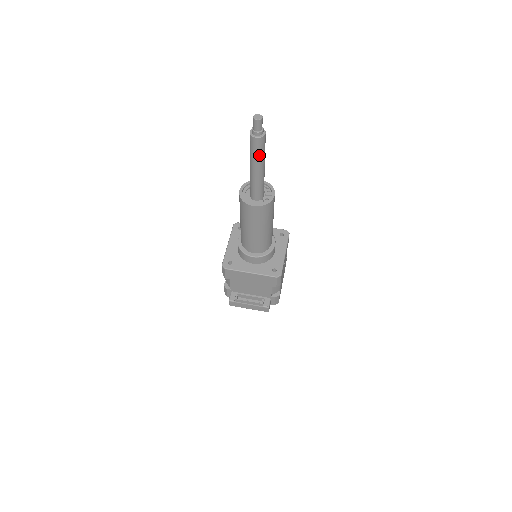
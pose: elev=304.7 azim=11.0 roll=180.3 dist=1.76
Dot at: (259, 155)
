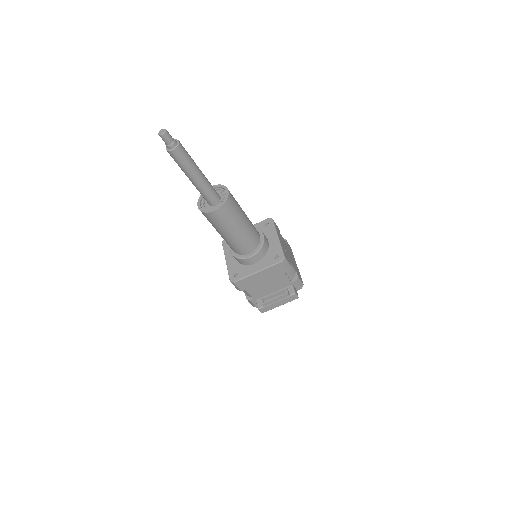
Dot at: (187, 163)
